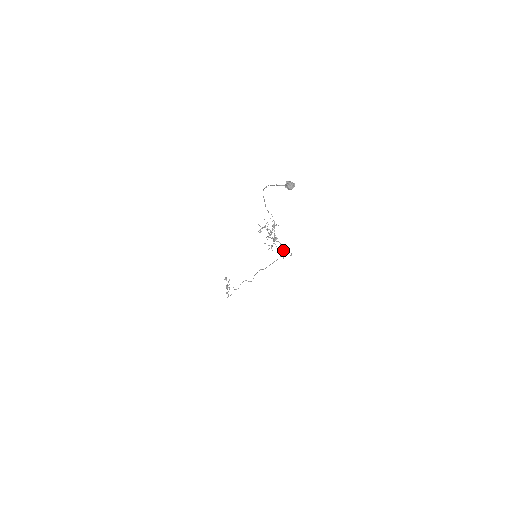
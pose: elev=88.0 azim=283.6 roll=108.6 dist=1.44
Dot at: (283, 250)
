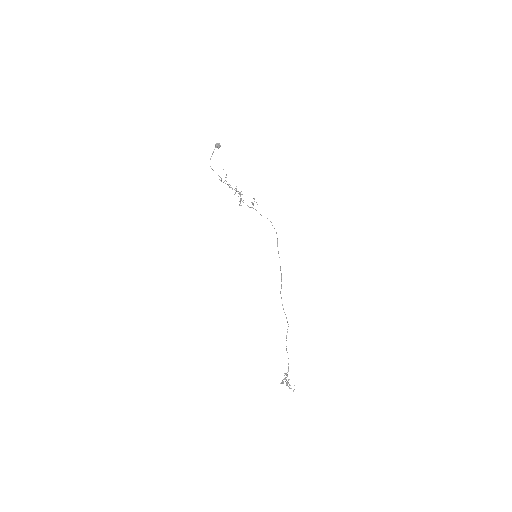
Dot at: occluded
